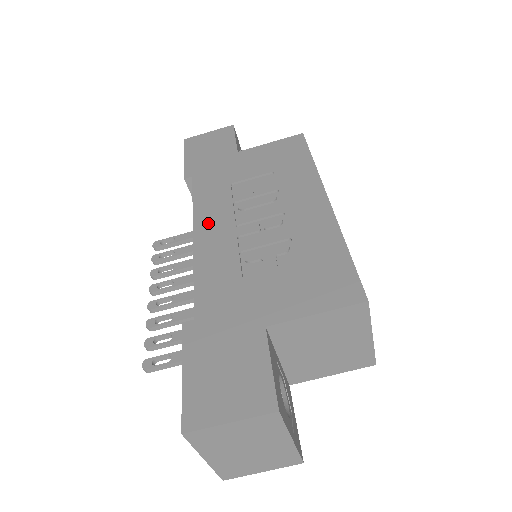
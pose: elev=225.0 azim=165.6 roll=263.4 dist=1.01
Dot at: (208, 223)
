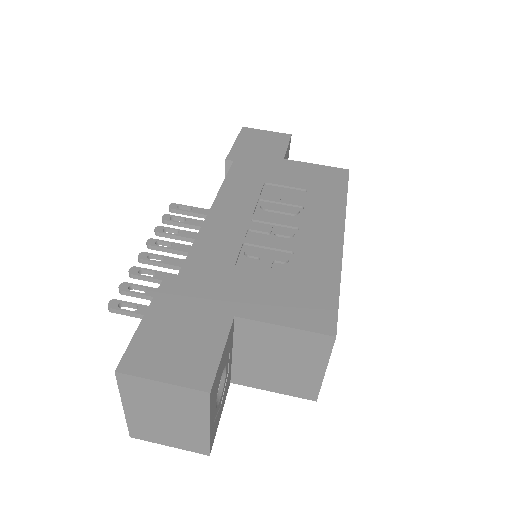
Dot at: (228, 206)
